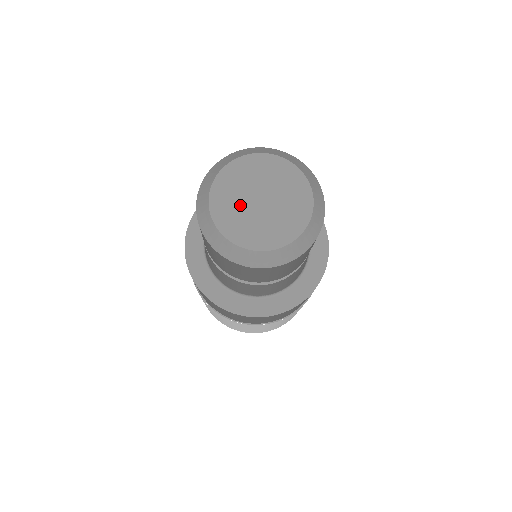
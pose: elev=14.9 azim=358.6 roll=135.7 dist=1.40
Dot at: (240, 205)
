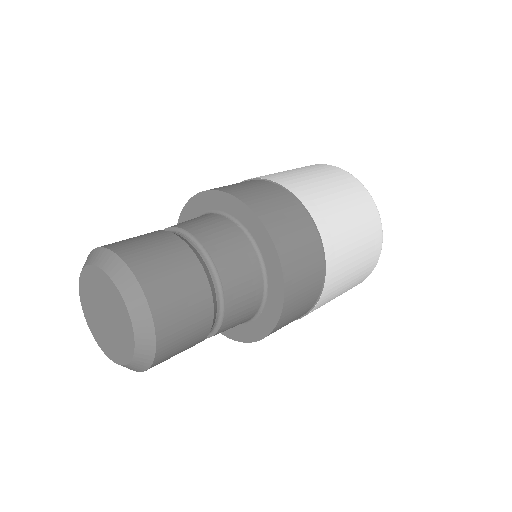
Dot at: (94, 304)
